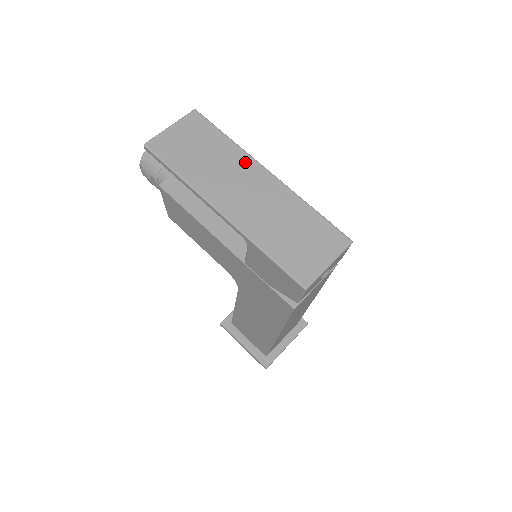
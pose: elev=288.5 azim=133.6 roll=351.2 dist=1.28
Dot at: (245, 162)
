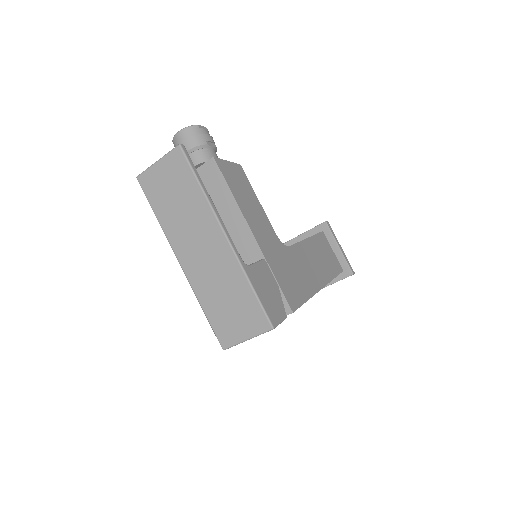
Dot at: (208, 219)
